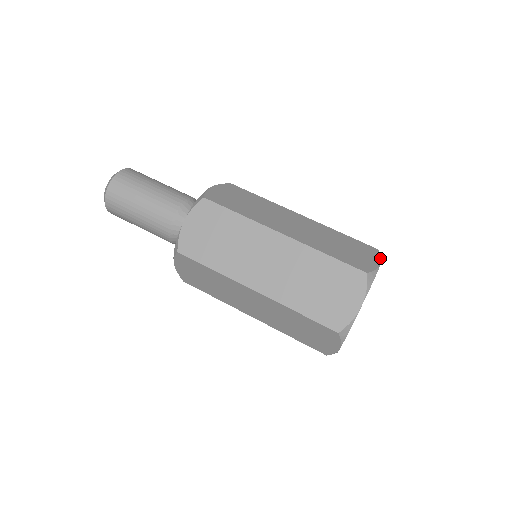
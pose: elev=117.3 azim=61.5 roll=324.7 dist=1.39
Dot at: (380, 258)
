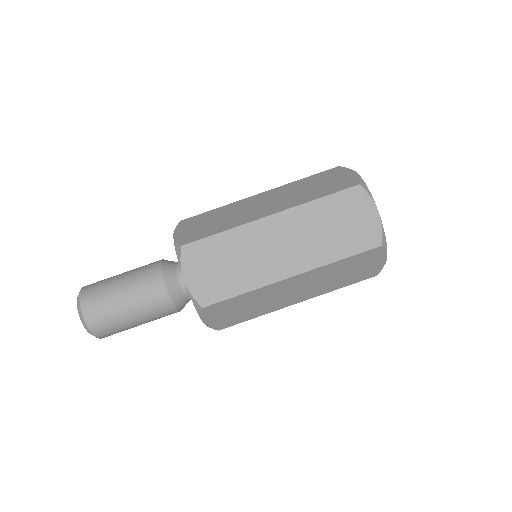
Dot at: (349, 169)
